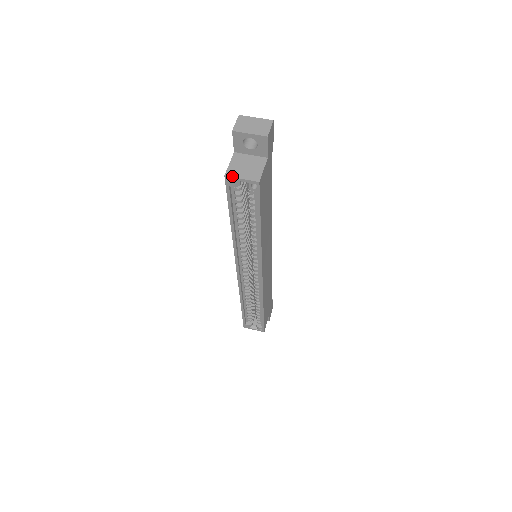
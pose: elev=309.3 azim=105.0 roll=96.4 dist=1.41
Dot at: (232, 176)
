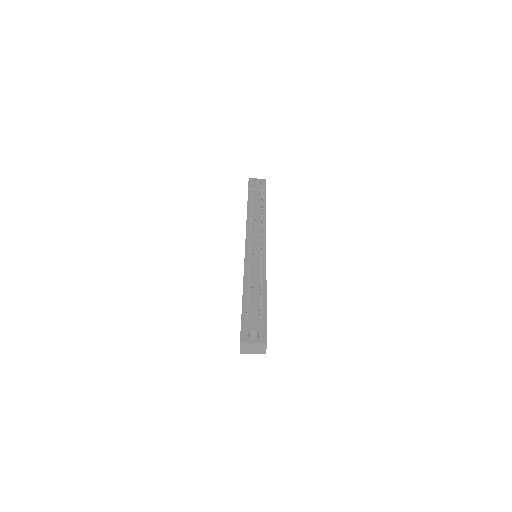
Dot at: occluded
